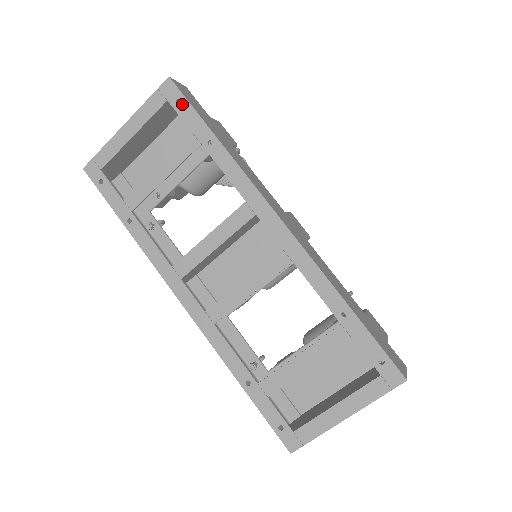
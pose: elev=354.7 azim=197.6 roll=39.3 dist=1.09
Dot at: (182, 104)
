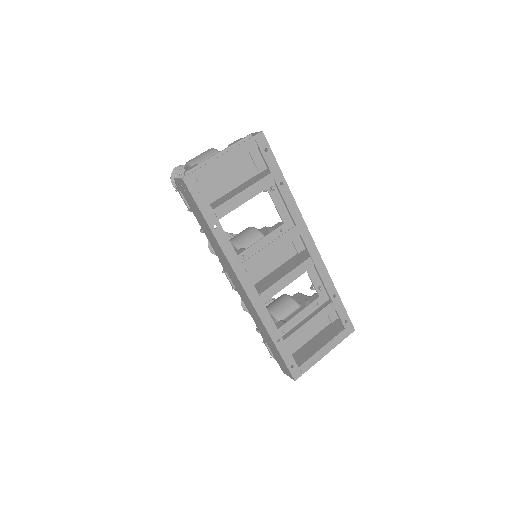
Dot at: (268, 153)
